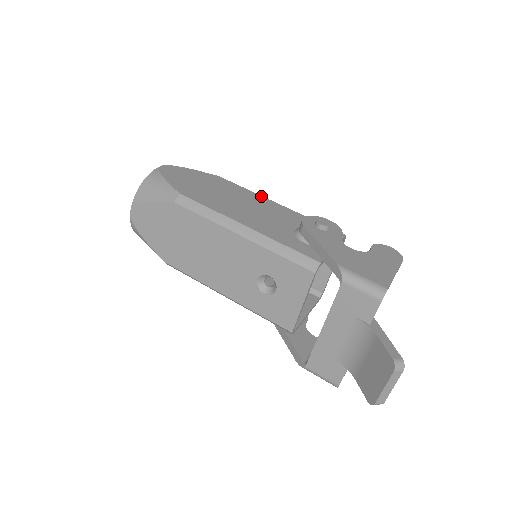
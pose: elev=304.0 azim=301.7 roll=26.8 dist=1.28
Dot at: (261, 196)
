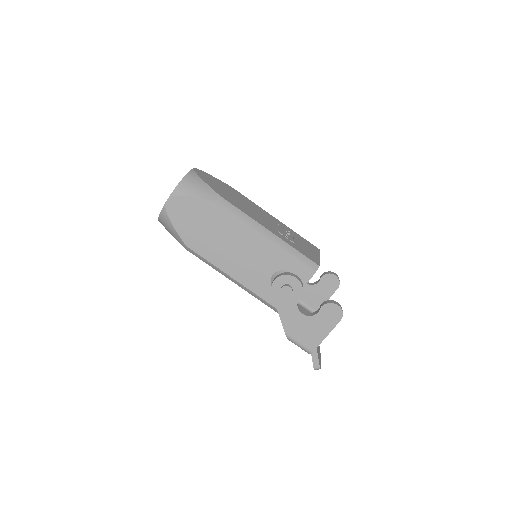
Dot at: (251, 228)
